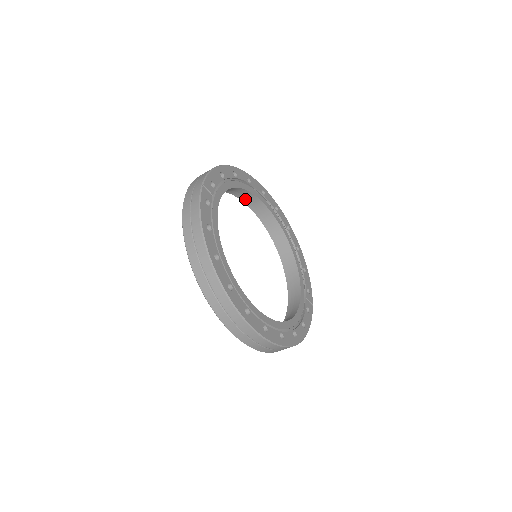
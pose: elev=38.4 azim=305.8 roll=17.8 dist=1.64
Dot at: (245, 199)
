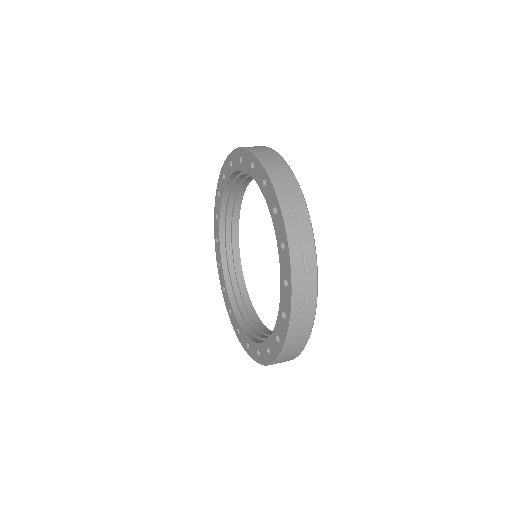
Dot at: (245, 174)
